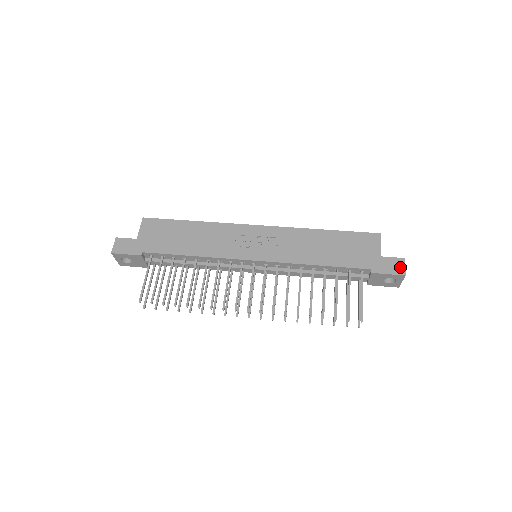
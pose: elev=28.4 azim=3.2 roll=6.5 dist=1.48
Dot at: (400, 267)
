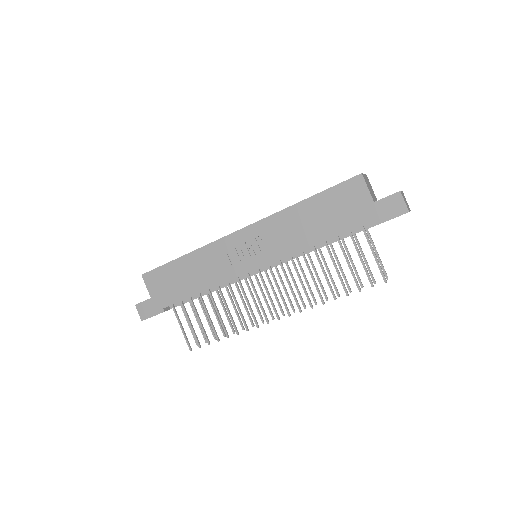
Dot at: (399, 205)
